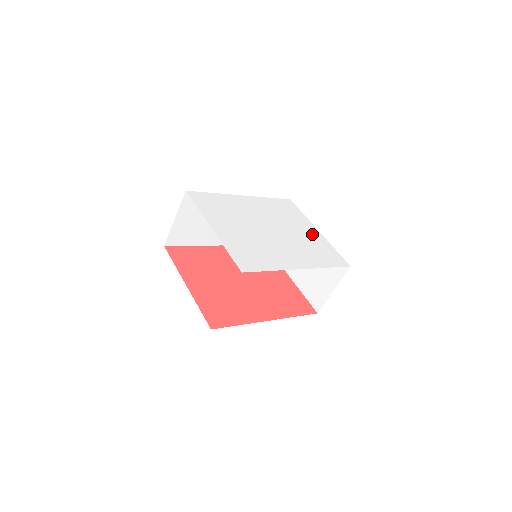
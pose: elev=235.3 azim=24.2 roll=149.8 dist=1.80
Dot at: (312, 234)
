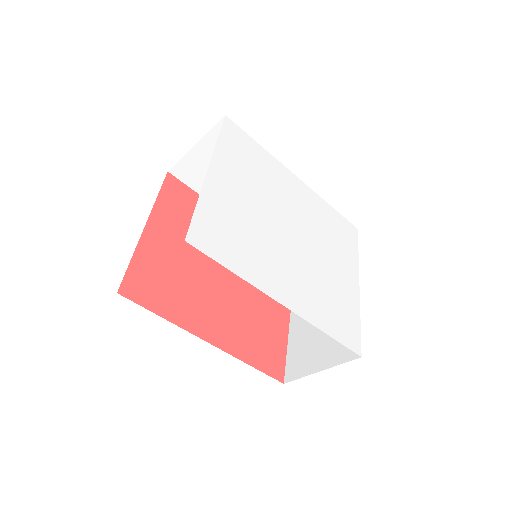
Dot at: (346, 282)
